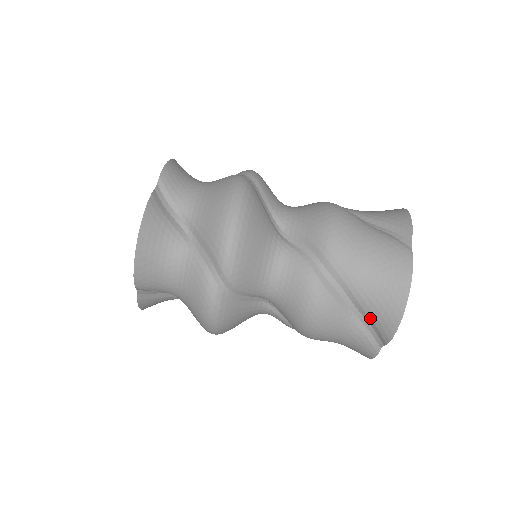
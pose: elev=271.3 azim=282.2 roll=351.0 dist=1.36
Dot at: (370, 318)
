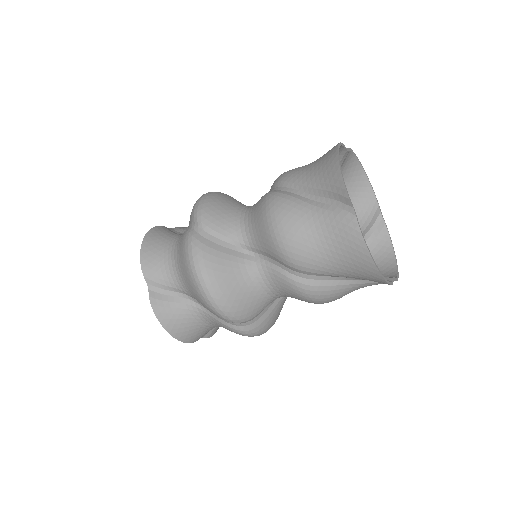
Dot at: occluded
